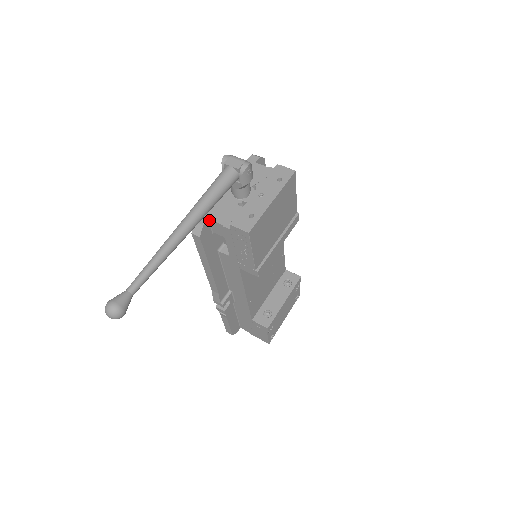
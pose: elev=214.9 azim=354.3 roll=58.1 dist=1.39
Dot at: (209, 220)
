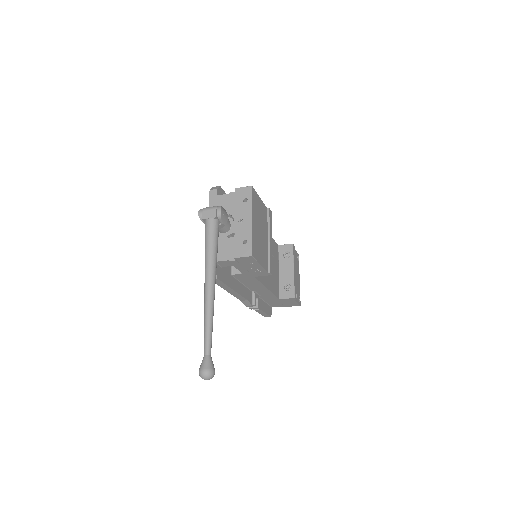
Dot at: occluded
